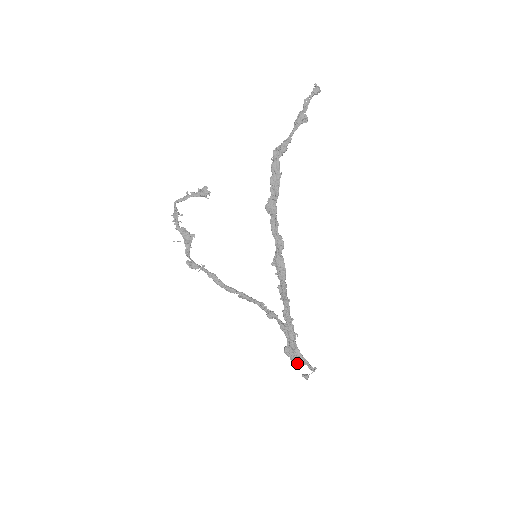
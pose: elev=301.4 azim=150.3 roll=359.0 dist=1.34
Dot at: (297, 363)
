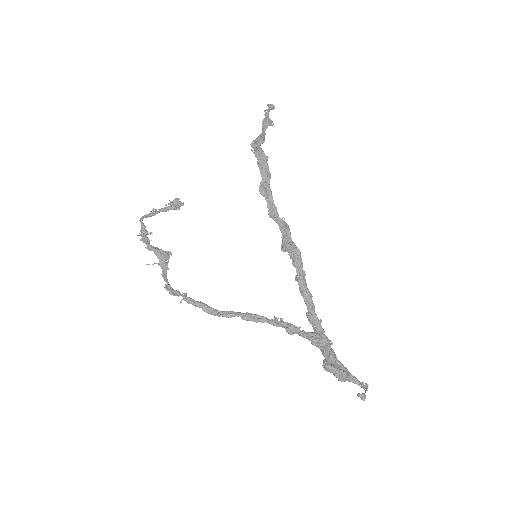
Dot at: (345, 380)
